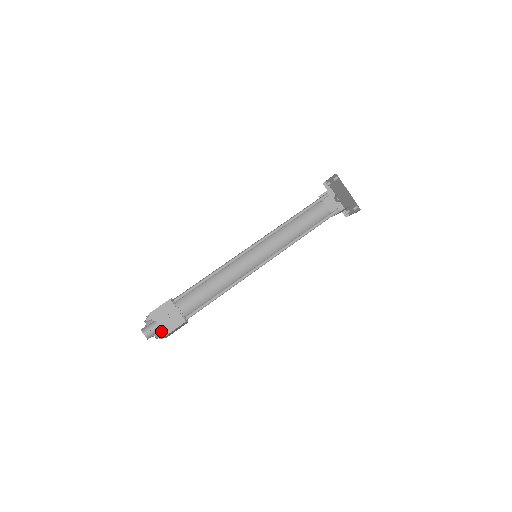
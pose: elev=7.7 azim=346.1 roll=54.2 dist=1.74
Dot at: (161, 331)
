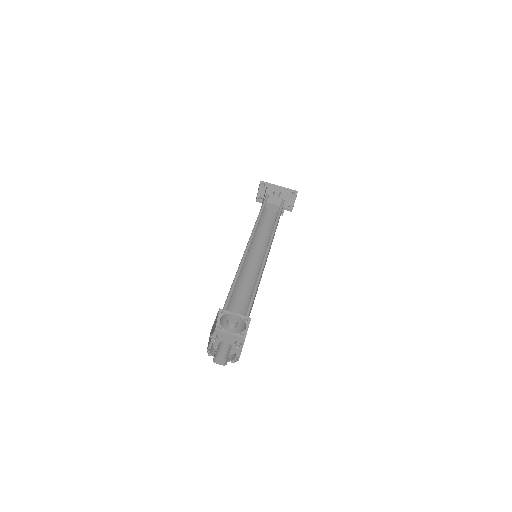
Dot at: occluded
